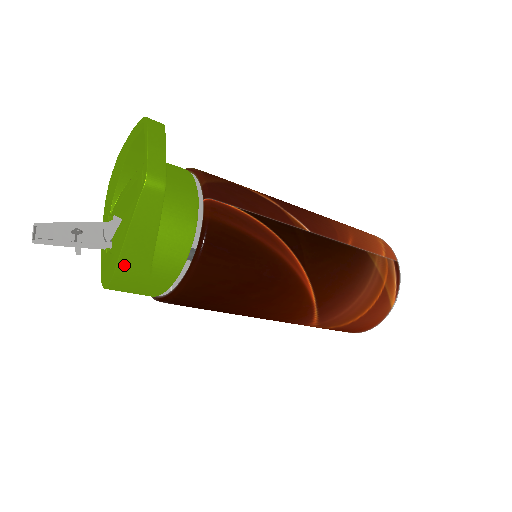
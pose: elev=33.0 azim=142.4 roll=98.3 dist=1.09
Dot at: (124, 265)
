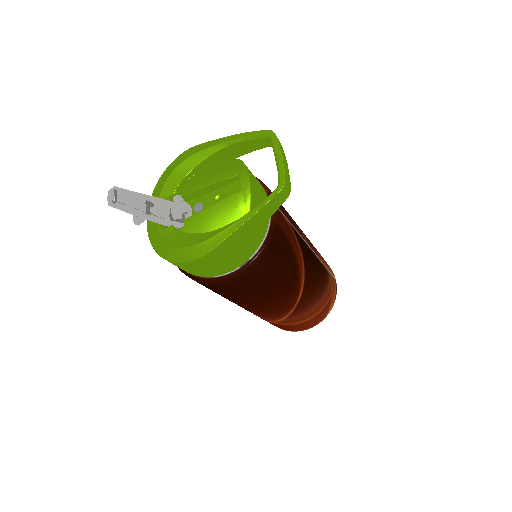
Dot at: (222, 247)
